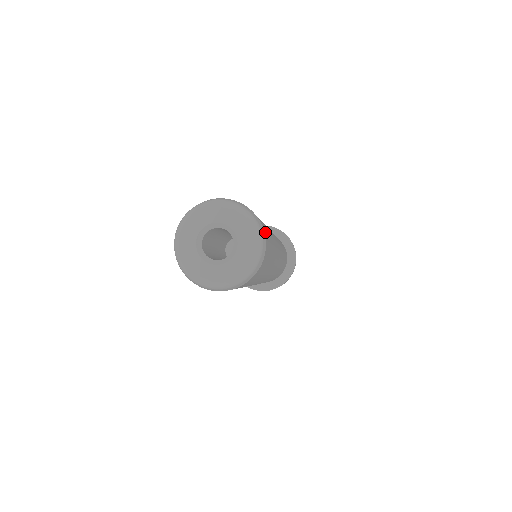
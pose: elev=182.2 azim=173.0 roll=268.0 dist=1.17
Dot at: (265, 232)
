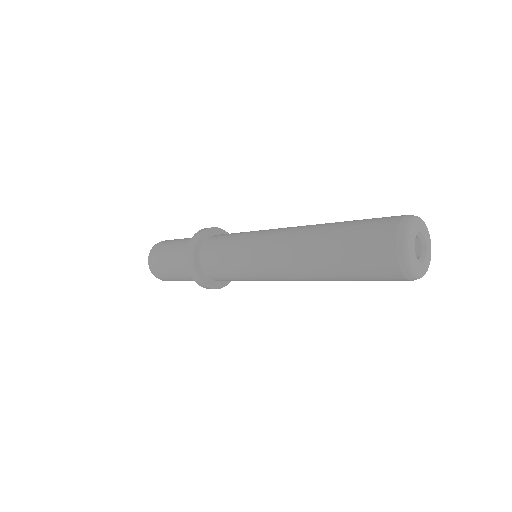
Dot at: occluded
